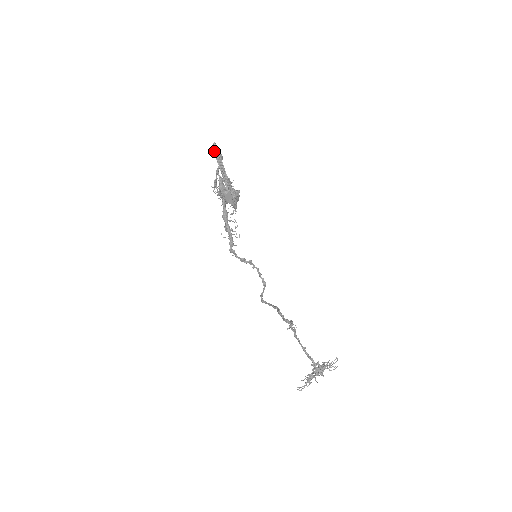
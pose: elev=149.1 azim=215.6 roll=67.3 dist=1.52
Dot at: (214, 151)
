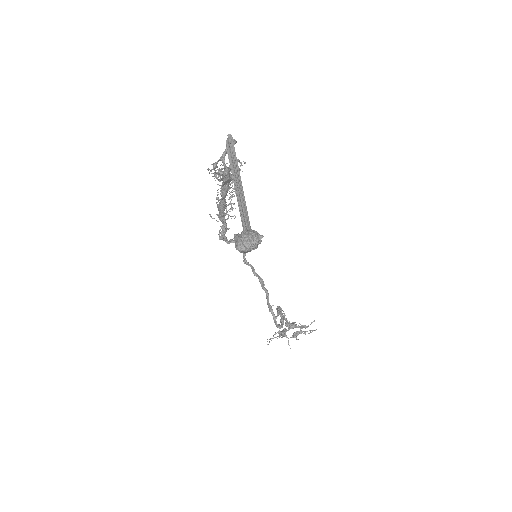
Dot at: (228, 152)
